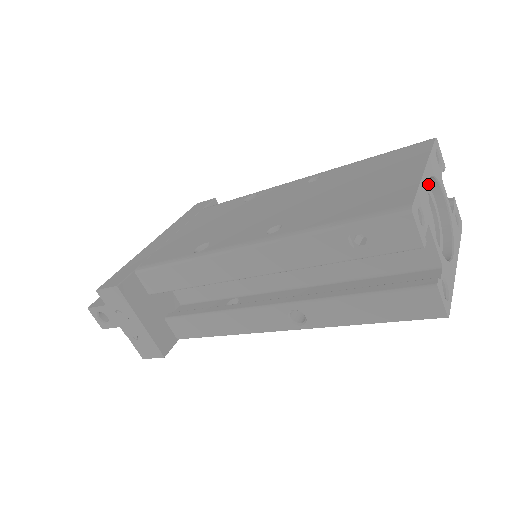
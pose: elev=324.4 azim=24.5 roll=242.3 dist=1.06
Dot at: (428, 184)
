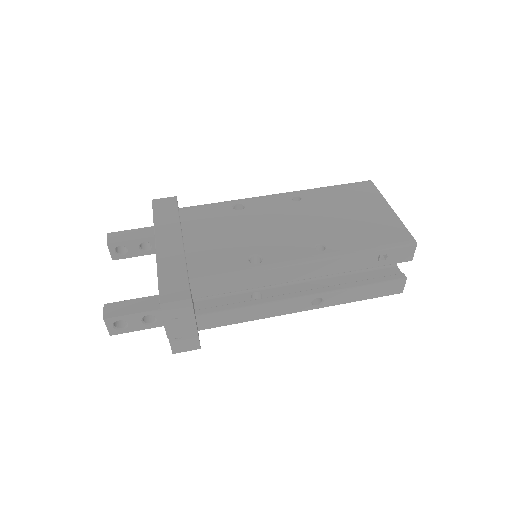
Dot at: occluded
